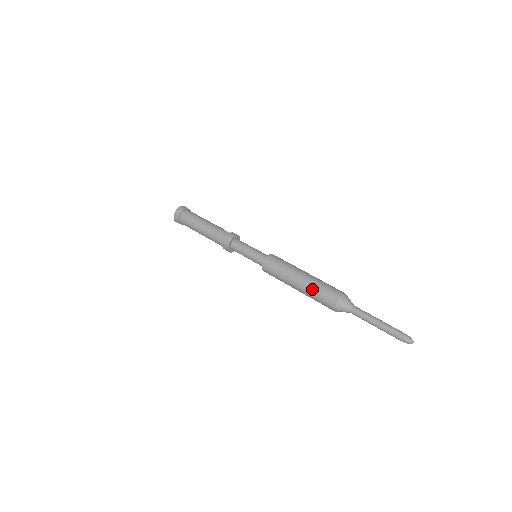
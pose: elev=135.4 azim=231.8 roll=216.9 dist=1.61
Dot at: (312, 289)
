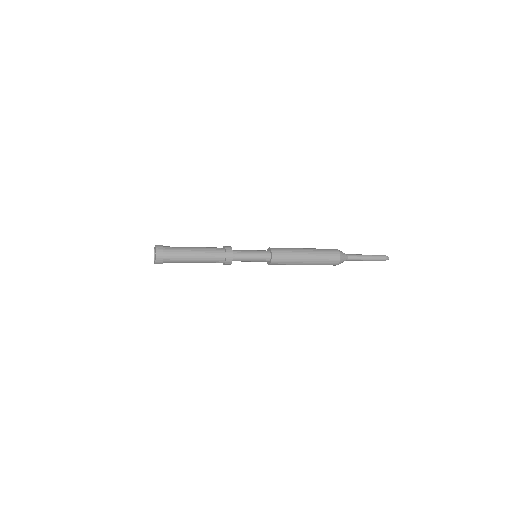
Dot at: (317, 249)
